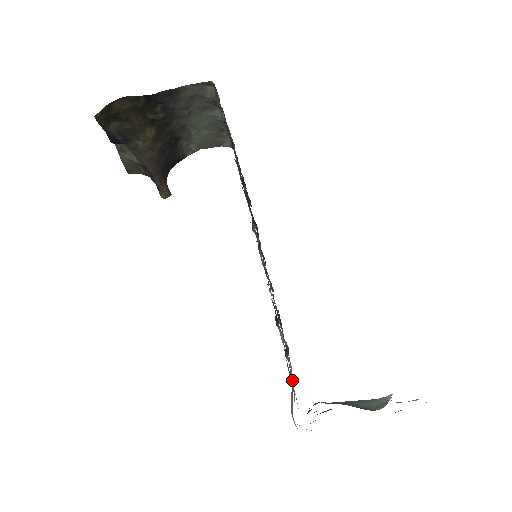
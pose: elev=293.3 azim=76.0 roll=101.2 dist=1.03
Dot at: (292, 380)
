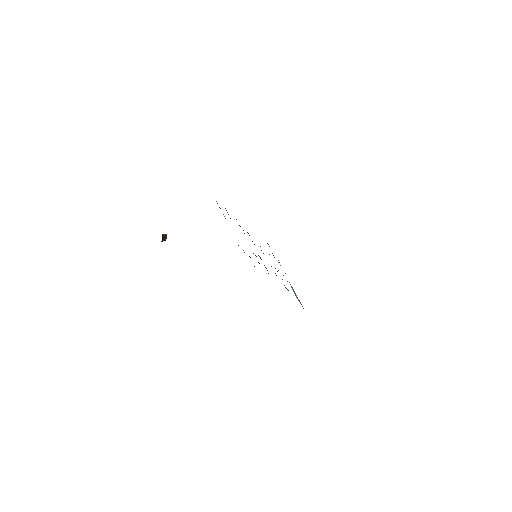
Dot at: occluded
